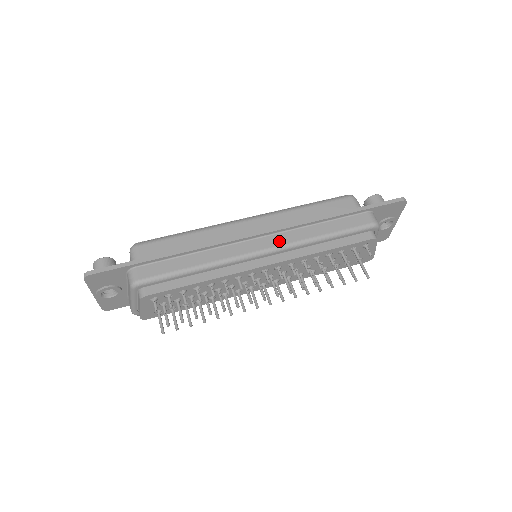
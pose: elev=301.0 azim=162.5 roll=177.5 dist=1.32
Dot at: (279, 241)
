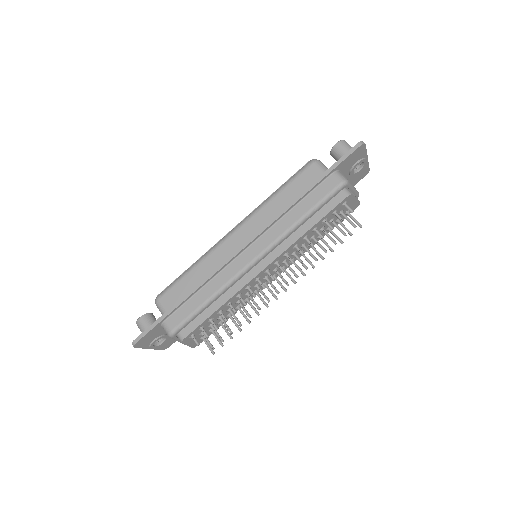
Dot at: (265, 243)
